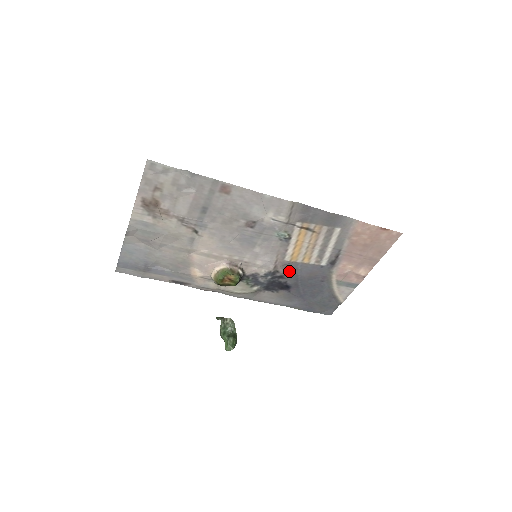
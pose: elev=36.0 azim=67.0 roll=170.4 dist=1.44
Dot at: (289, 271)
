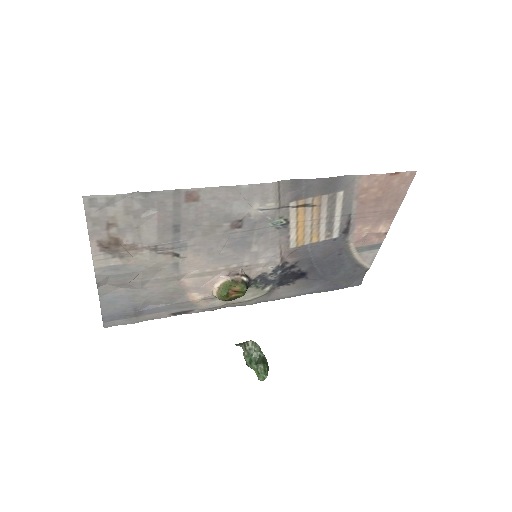
Dot at: (299, 257)
